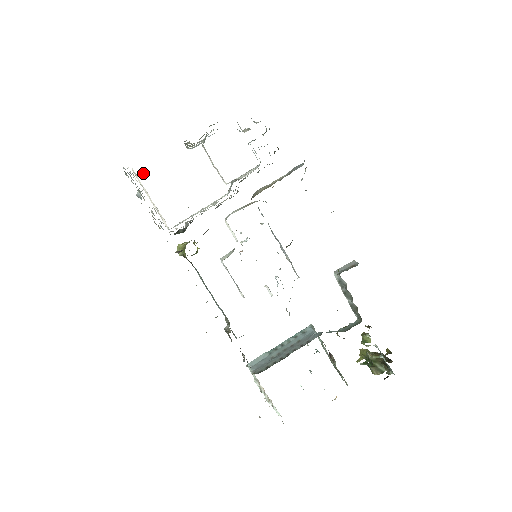
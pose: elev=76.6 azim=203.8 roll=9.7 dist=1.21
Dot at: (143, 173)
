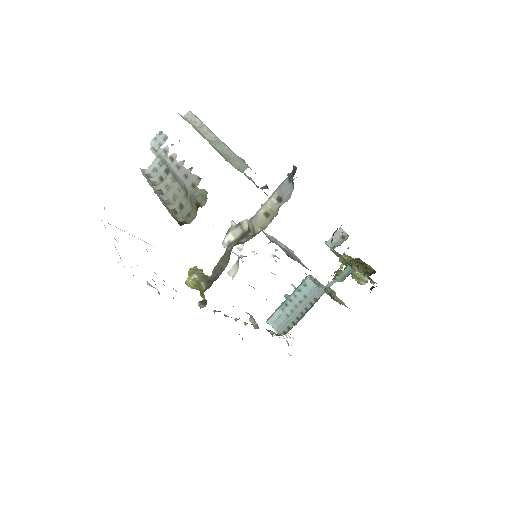
Dot at: occluded
